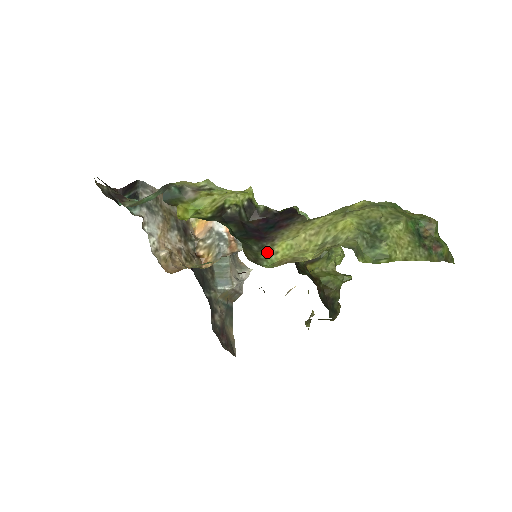
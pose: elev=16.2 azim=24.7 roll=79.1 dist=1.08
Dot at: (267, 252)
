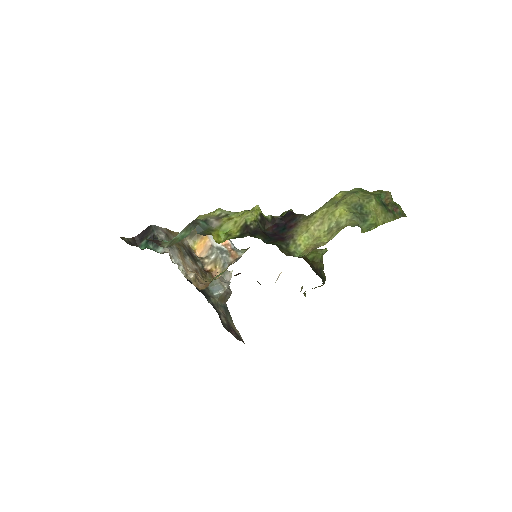
Dot at: (293, 247)
